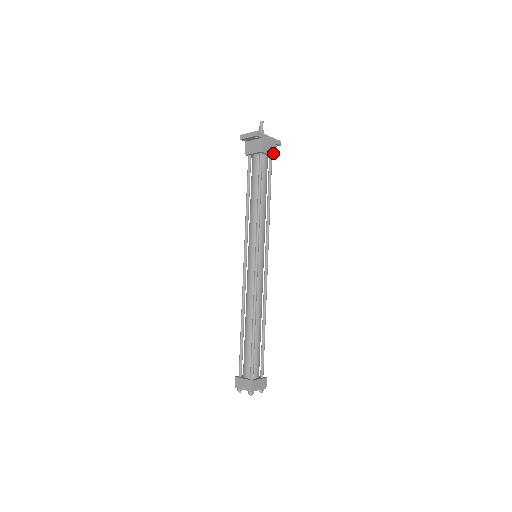
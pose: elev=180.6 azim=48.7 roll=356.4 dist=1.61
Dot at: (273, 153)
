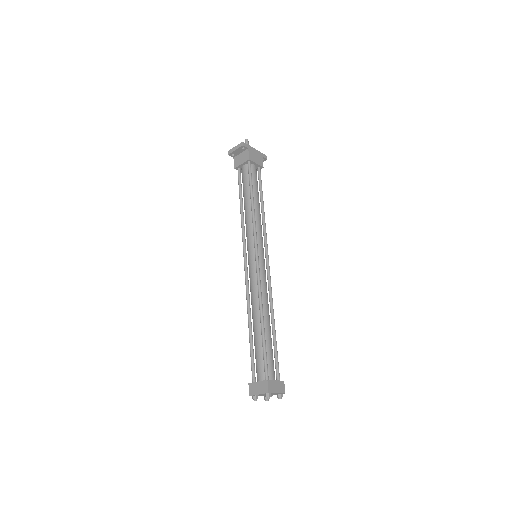
Dot at: (261, 164)
